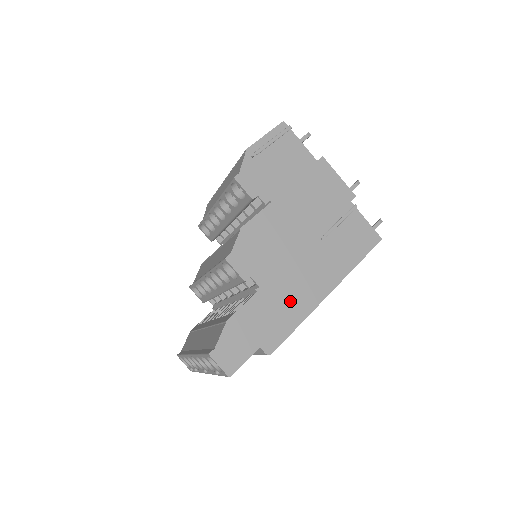
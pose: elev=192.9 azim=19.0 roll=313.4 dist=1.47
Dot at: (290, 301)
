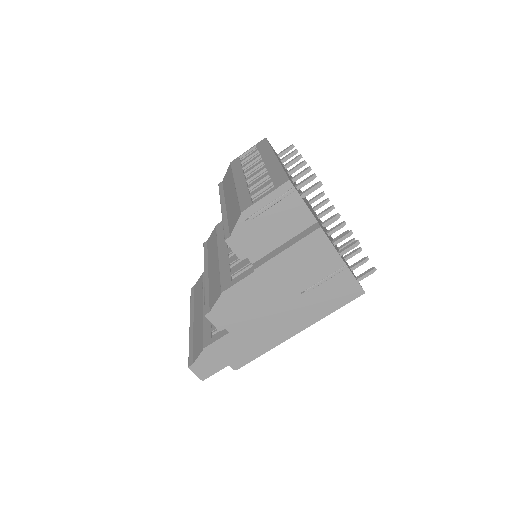
Dot at: (260, 337)
